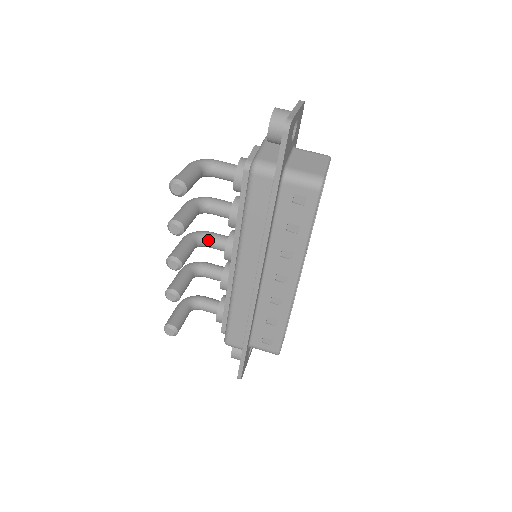
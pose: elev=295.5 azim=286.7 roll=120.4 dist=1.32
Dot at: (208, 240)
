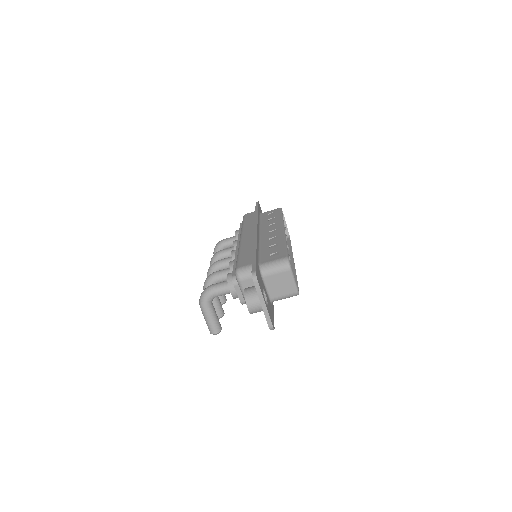
Dot at: occluded
